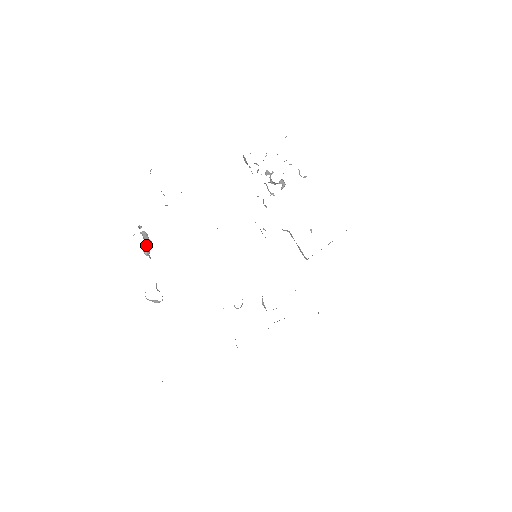
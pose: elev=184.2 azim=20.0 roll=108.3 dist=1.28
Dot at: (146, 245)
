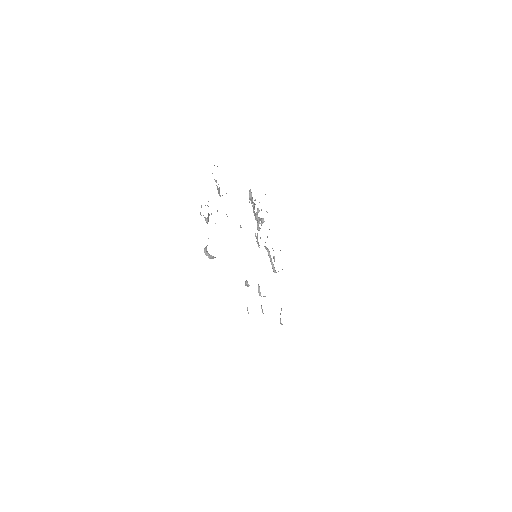
Dot at: (208, 215)
